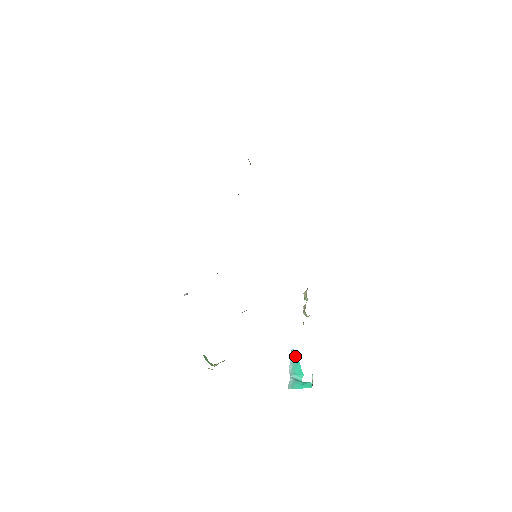
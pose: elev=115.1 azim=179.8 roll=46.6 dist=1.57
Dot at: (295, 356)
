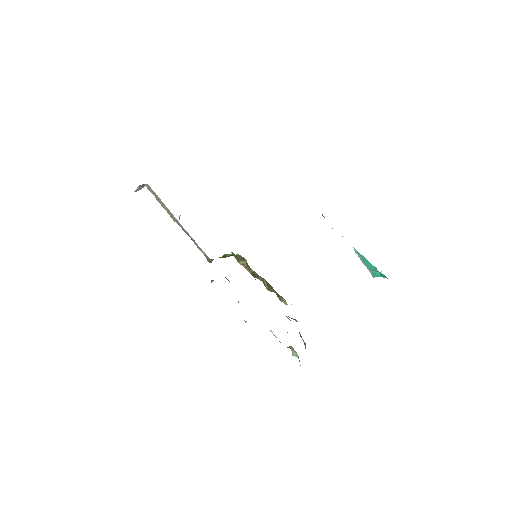
Dot at: (359, 254)
